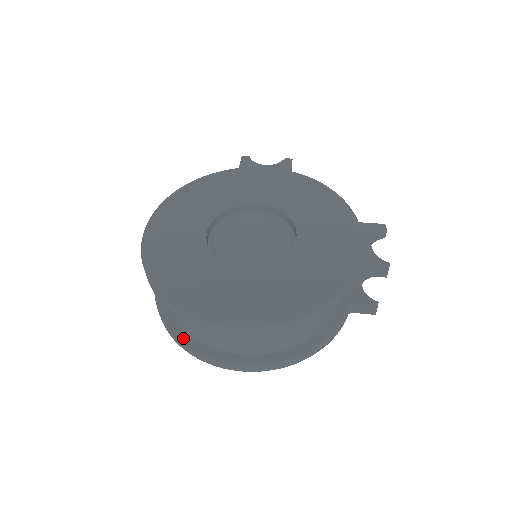
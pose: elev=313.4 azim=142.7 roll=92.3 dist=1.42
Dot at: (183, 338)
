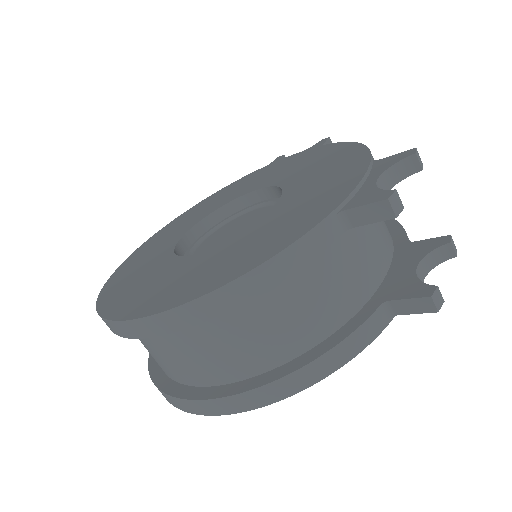
Dot at: (154, 372)
